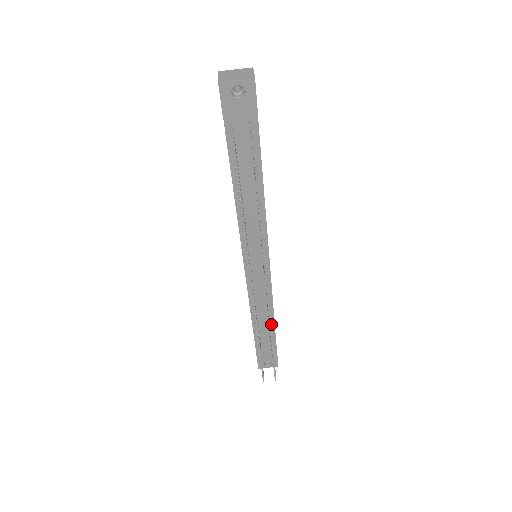
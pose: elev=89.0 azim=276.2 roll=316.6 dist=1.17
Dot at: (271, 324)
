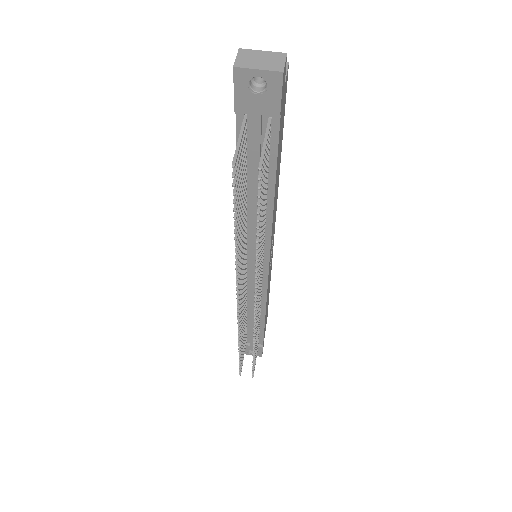
Dot at: (261, 321)
